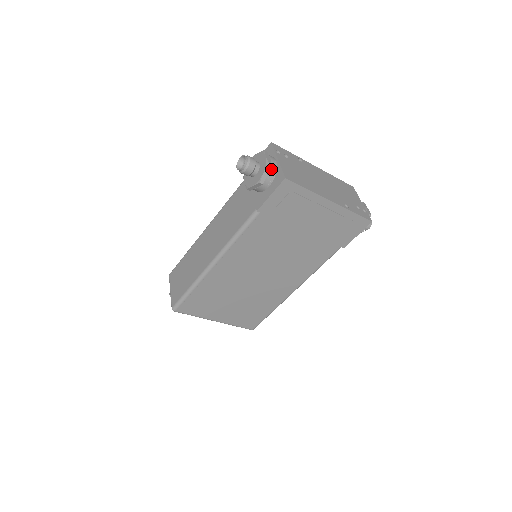
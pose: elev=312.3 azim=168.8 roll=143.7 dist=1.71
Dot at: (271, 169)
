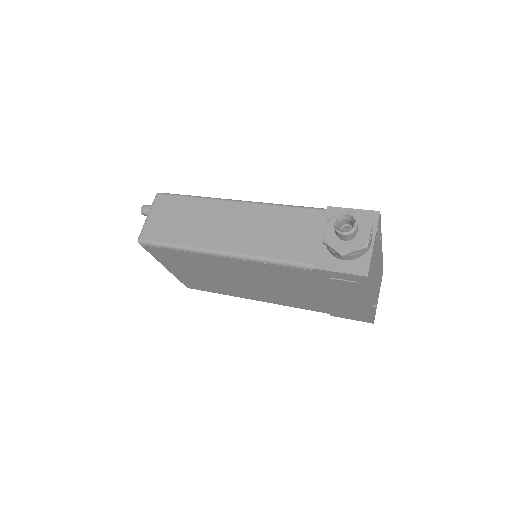
Dot at: (362, 251)
